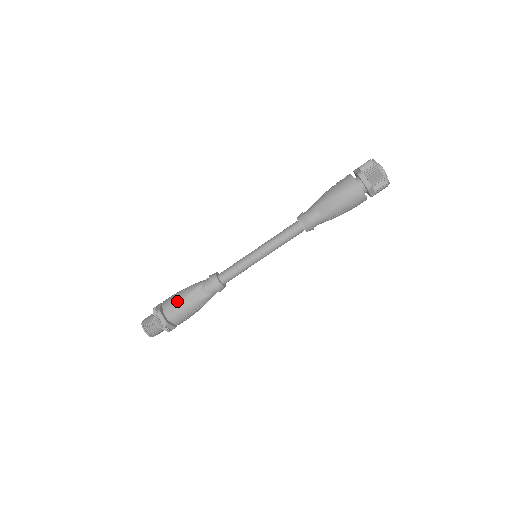
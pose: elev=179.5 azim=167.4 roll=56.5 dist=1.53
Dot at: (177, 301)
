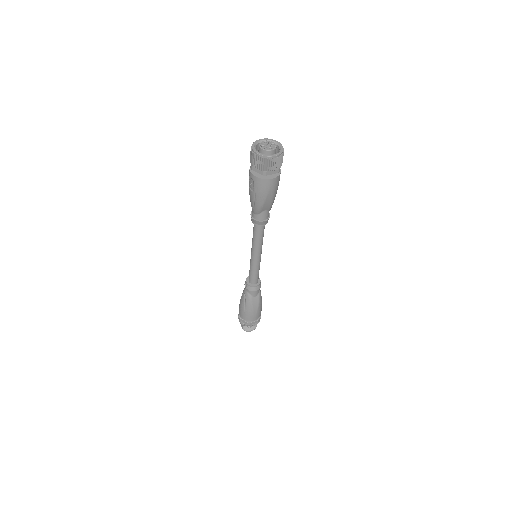
Dot at: (251, 313)
